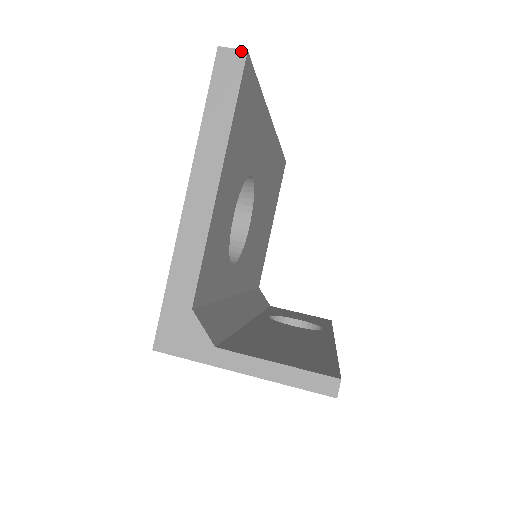
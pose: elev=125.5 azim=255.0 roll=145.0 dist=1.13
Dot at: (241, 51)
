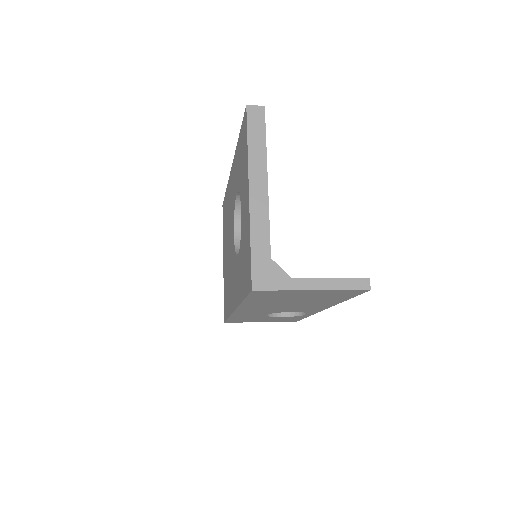
Dot at: (261, 106)
